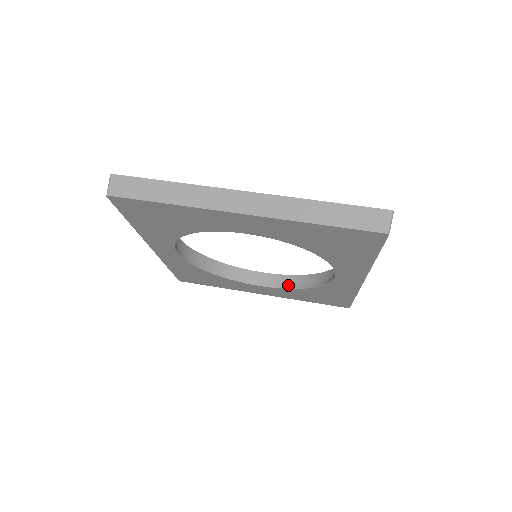
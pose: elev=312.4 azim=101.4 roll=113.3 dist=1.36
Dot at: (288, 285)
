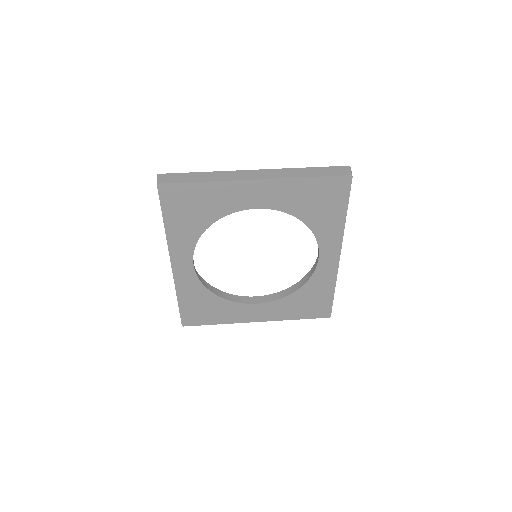
Dot at: (280, 296)
